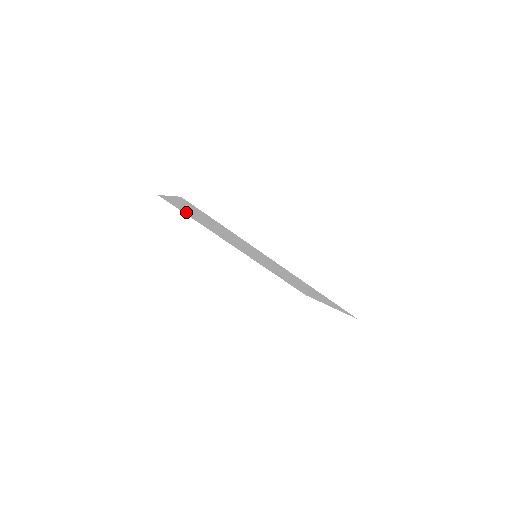
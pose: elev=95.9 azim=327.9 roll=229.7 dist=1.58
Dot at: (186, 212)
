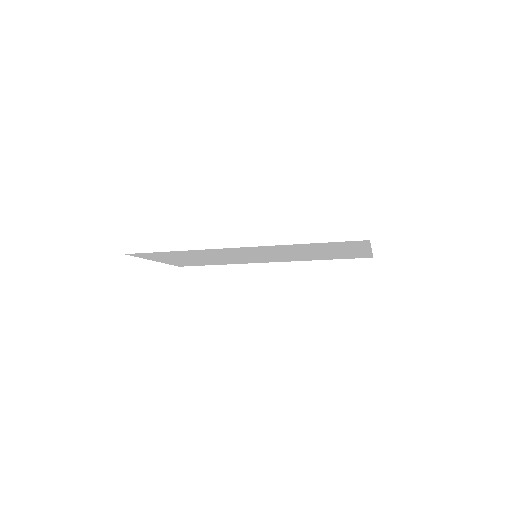
Dot at: occluded
